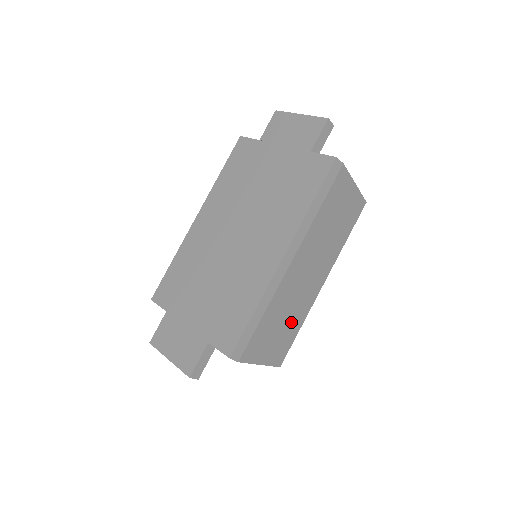
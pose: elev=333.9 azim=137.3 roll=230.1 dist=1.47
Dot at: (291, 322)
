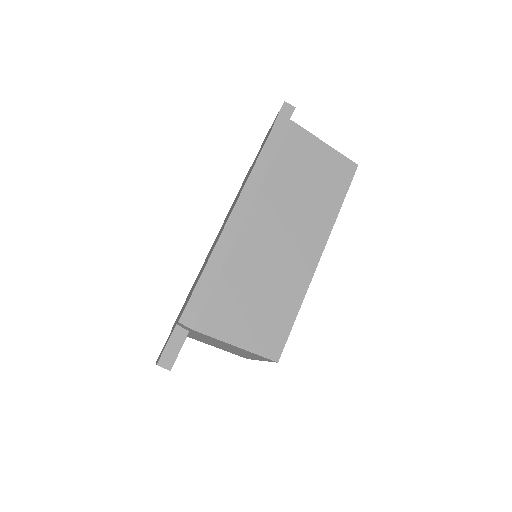
Dot at: (276, 298)
